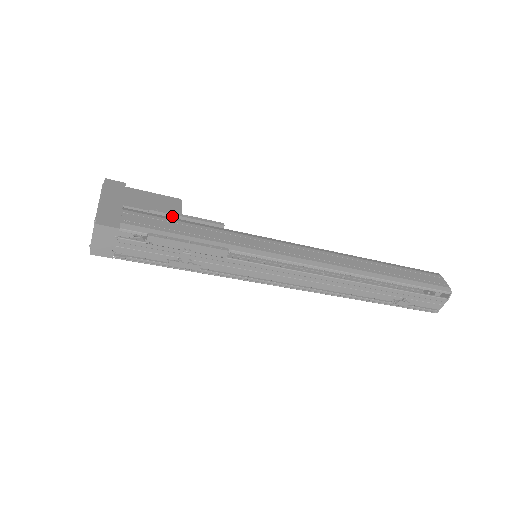
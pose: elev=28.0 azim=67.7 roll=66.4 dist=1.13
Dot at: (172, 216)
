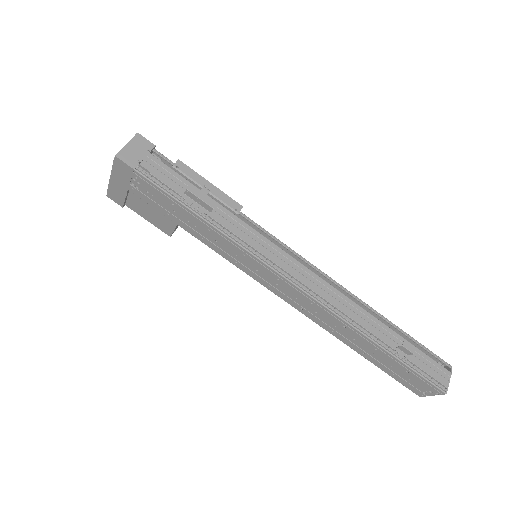
Dot at: occluded
